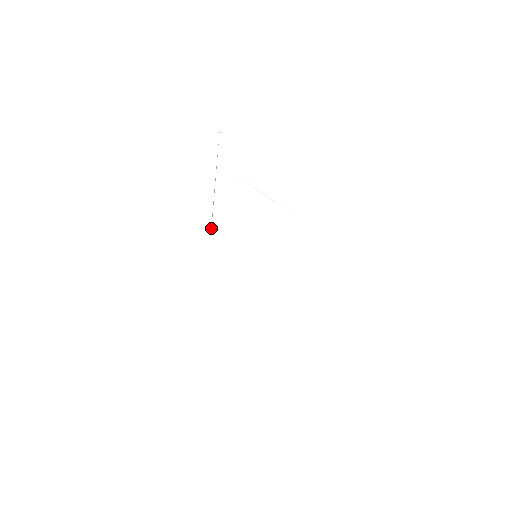
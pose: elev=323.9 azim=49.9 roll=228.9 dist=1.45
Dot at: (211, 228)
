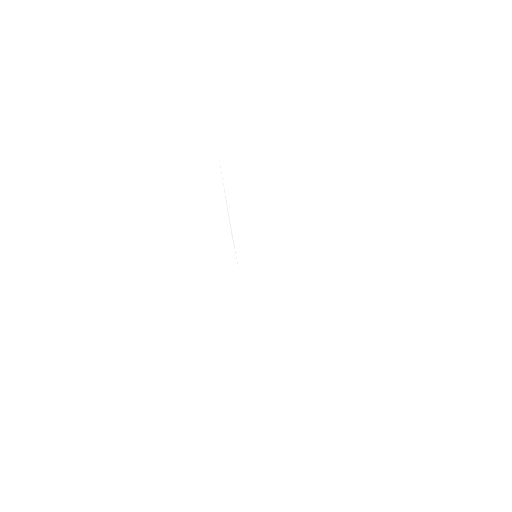
Dot at: (237, 263)
